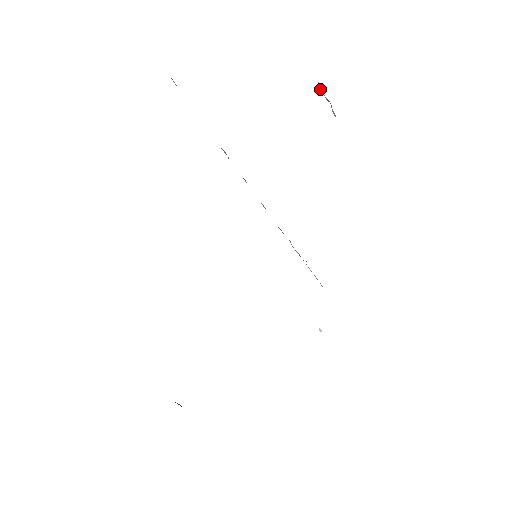
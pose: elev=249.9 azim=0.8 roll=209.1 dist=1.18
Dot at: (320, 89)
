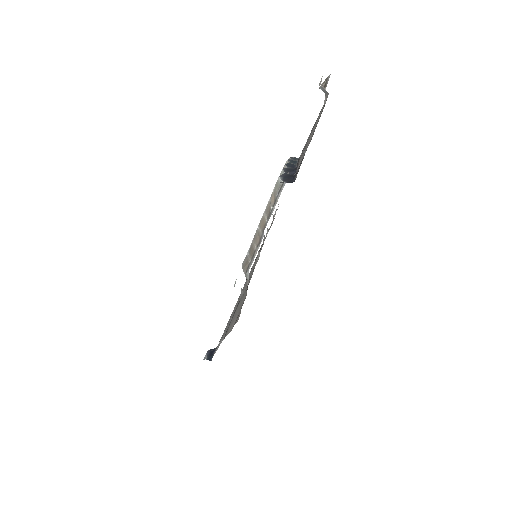
Dot at: occluded
